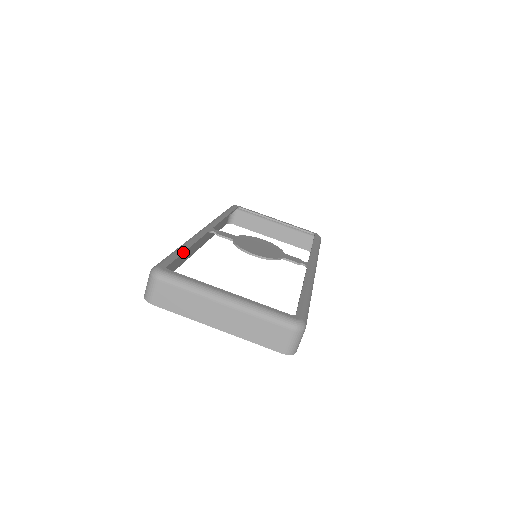
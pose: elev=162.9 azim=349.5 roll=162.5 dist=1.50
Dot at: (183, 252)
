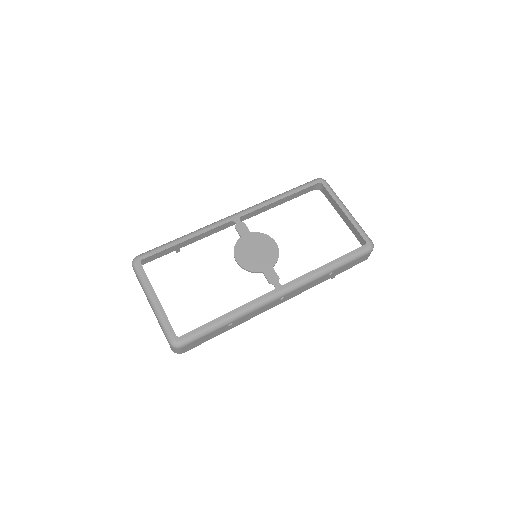
Dot at: (173, 246)
